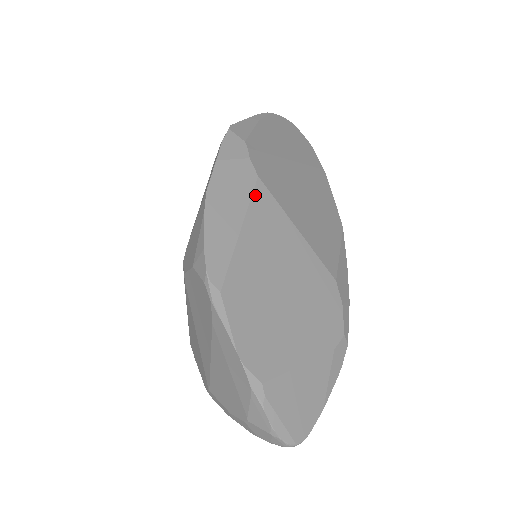
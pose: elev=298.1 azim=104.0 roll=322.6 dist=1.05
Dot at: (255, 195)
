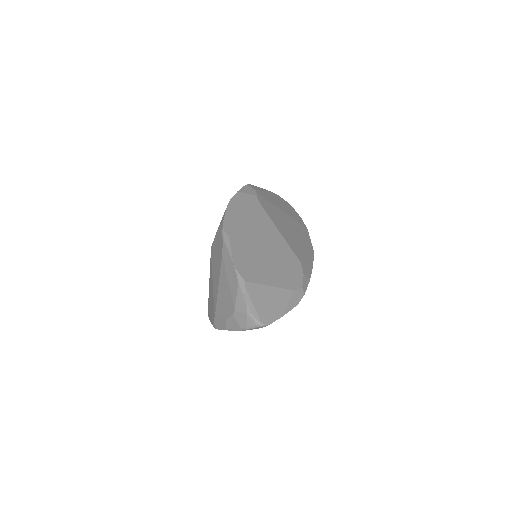
Dot at: (257, 209)
